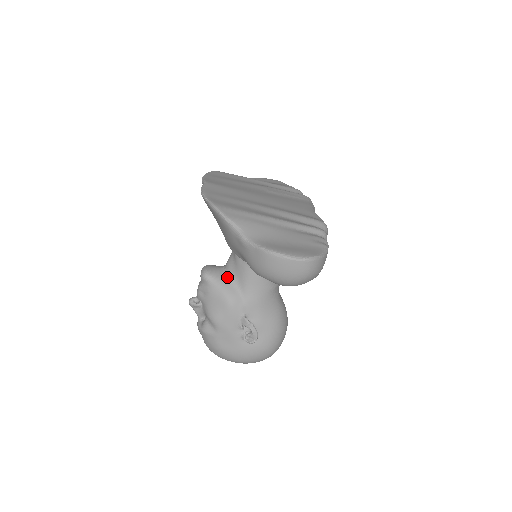
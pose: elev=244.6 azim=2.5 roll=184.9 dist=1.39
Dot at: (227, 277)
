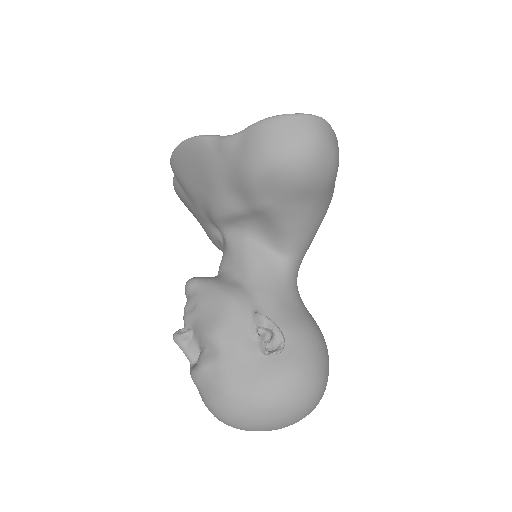
Dot at: (221, 276)
